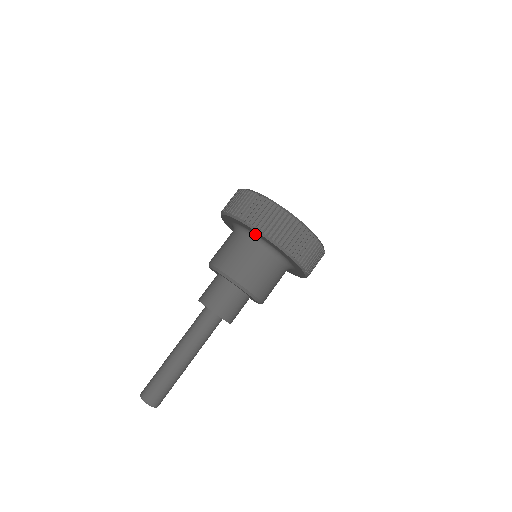
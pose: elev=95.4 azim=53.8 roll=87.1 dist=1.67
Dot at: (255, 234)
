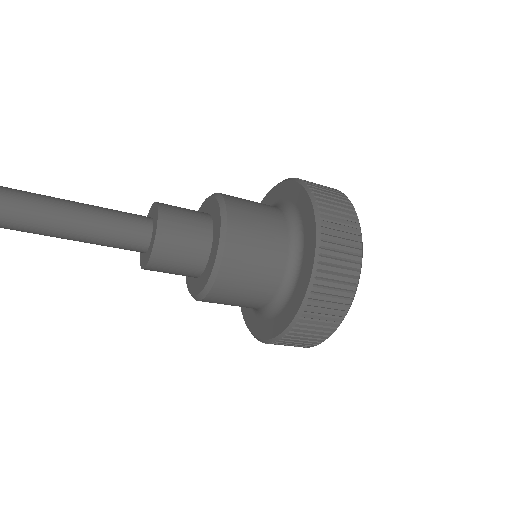
Dot at: (284, 200)
